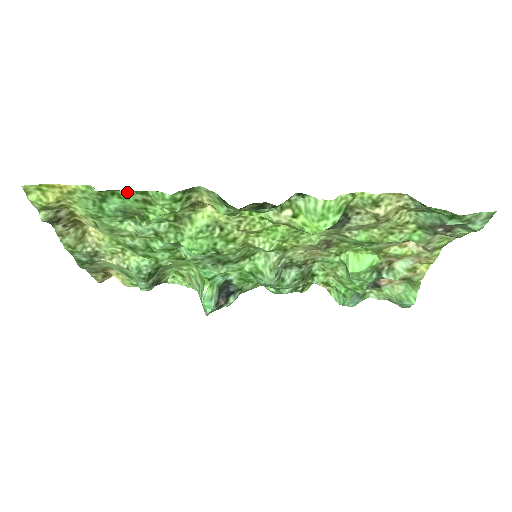
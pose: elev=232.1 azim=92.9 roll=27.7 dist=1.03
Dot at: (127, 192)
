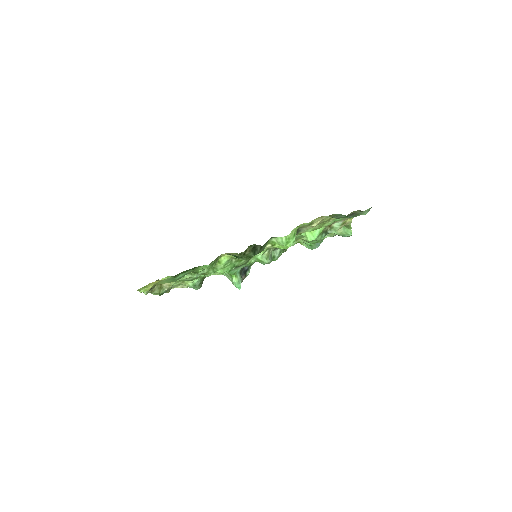
Dot at: (187, 270)
